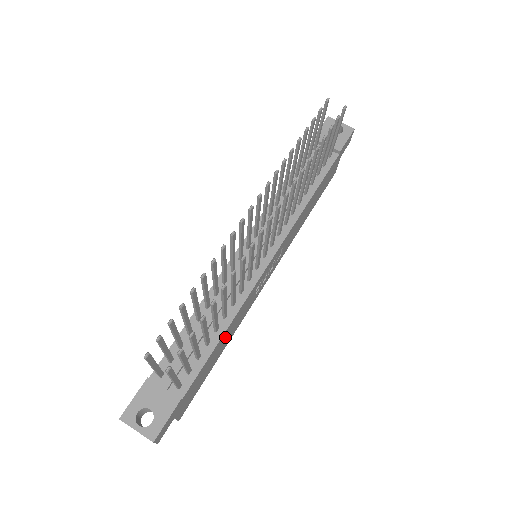
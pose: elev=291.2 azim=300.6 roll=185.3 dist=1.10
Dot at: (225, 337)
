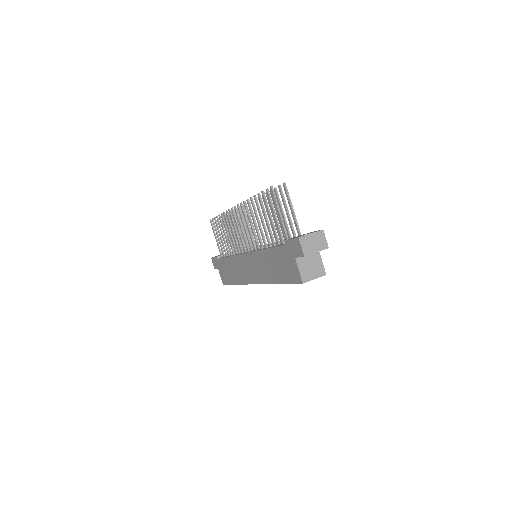
Dot at: occluded
